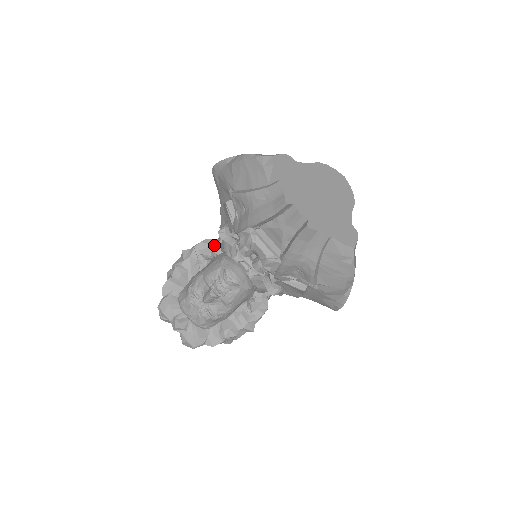
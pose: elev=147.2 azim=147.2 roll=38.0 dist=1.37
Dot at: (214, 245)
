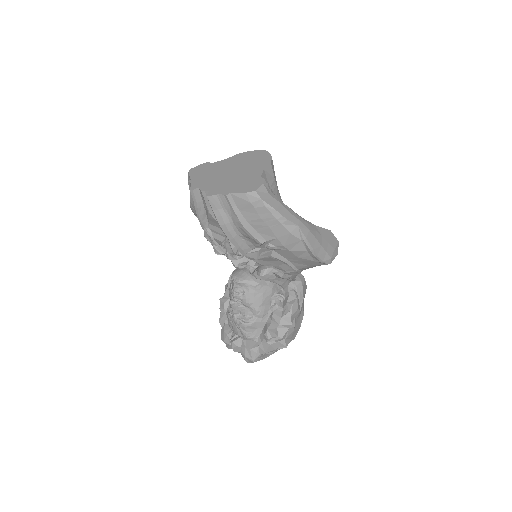
Dot at: occluded
